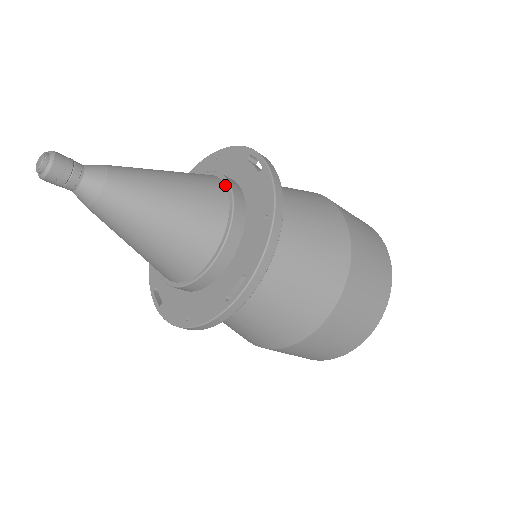
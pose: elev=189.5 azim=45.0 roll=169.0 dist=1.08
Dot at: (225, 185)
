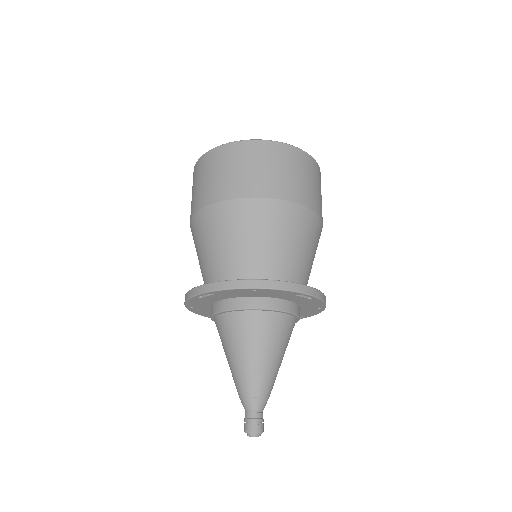
Dot at: (289, 315)
